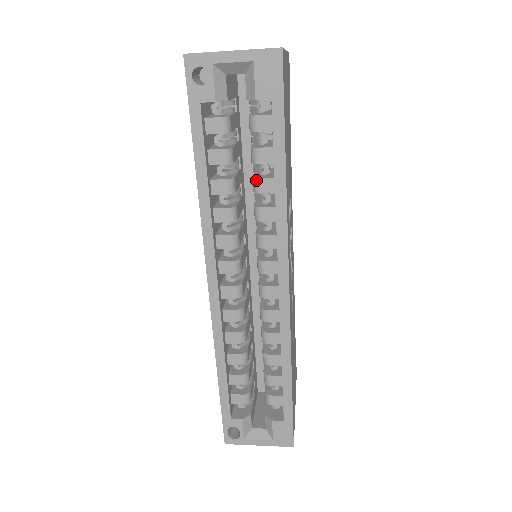
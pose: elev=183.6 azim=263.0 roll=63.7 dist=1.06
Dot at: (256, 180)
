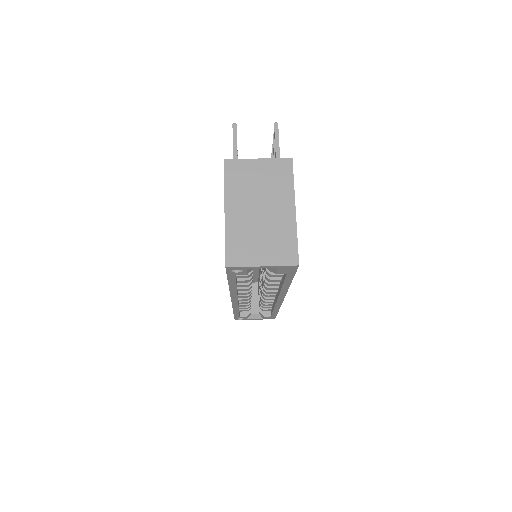
Dot at: (268, 279)
